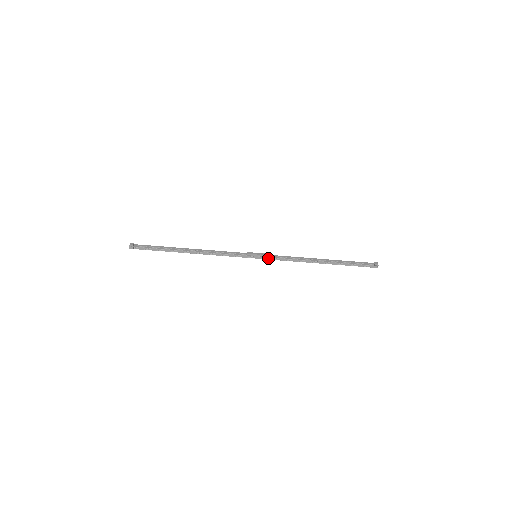
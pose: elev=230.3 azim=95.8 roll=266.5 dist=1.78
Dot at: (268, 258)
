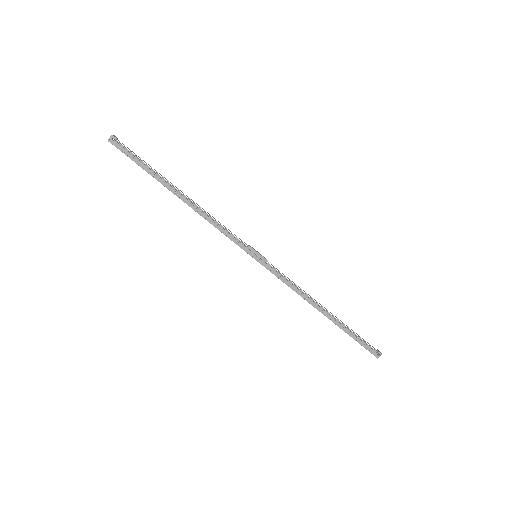
Dot at: (269, 267)
